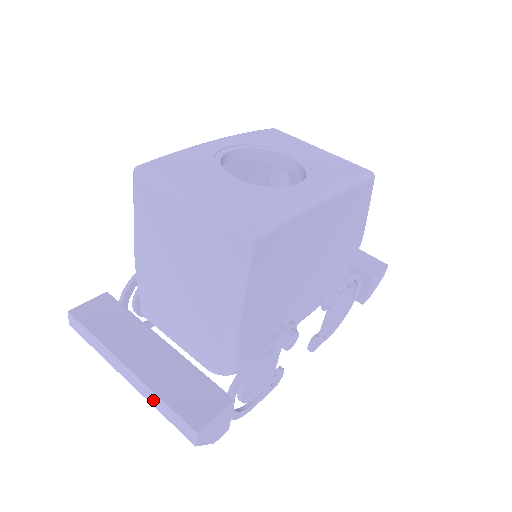
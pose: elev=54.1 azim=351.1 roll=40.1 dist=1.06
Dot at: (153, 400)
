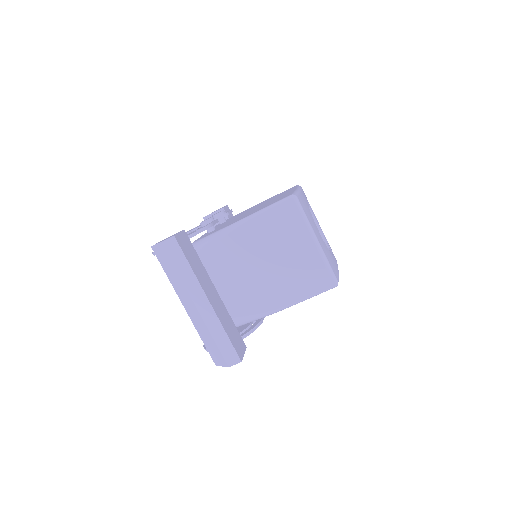
Dot at: (215, 329)
